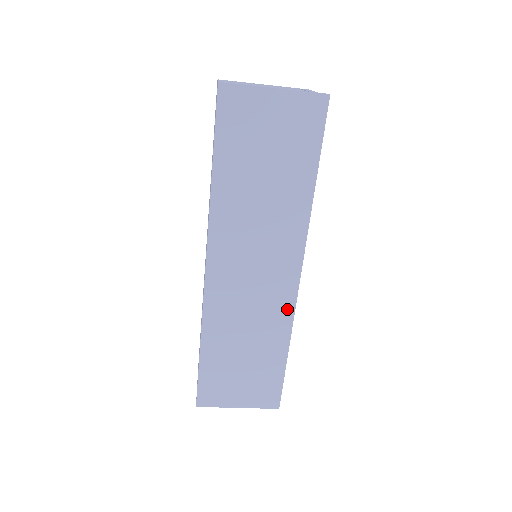
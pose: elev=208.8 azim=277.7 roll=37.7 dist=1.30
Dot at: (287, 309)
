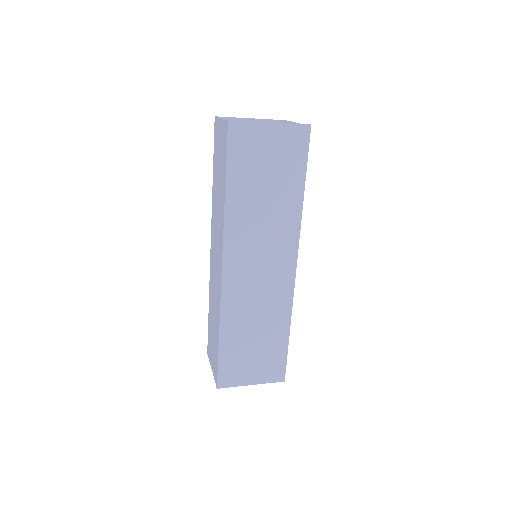
Dot at: (287, 295)
